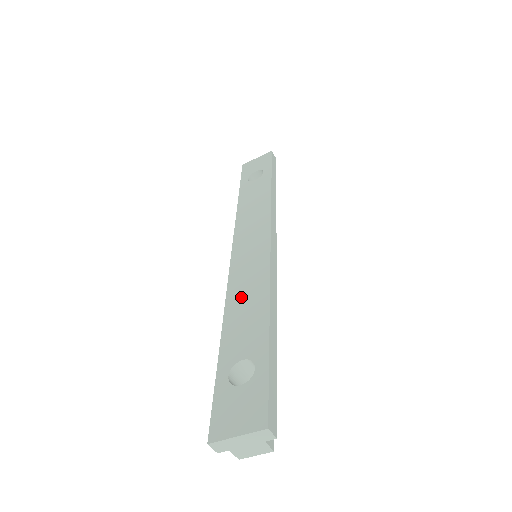
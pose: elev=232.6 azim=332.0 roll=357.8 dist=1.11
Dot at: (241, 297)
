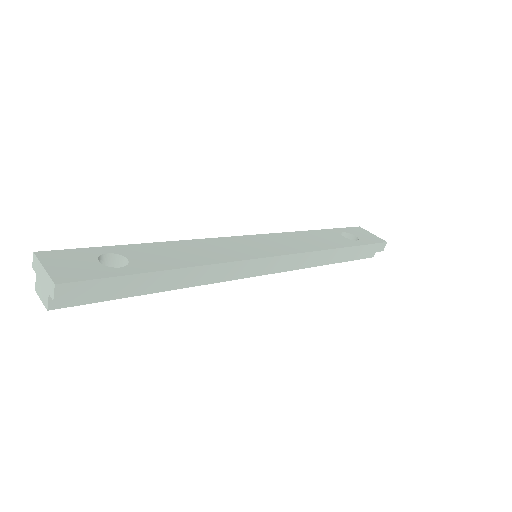
Dot at: (199, 248)
